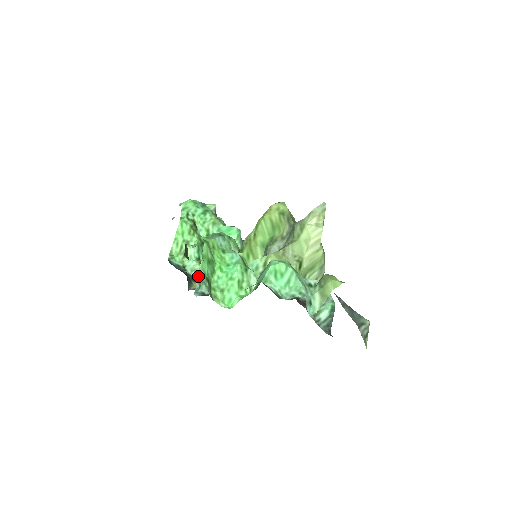
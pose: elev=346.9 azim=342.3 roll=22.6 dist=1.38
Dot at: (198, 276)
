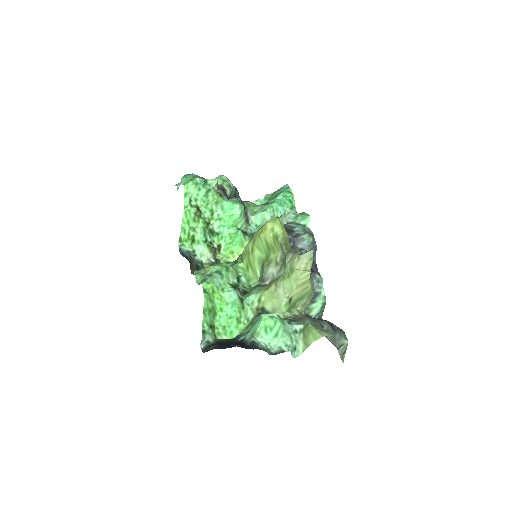
Dot at: (202, 330)
